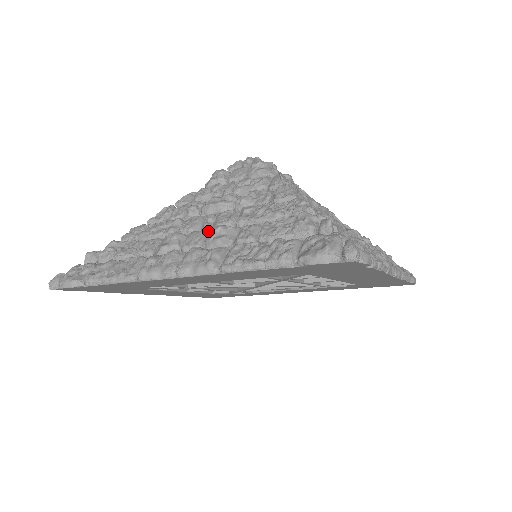
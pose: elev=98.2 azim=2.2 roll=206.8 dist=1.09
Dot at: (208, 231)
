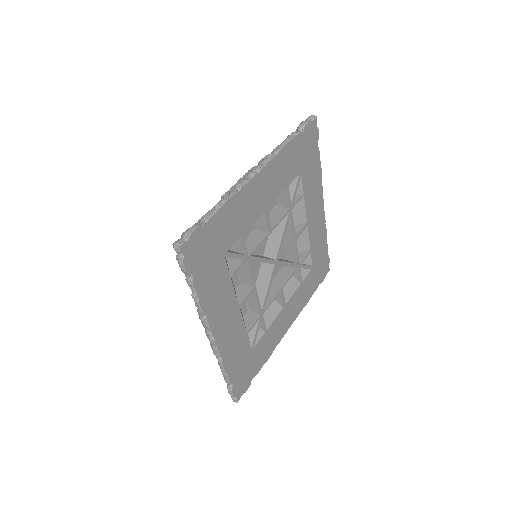
Dot at: occluded
